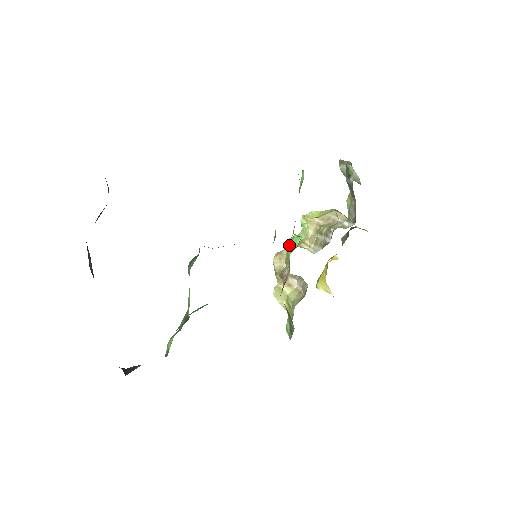
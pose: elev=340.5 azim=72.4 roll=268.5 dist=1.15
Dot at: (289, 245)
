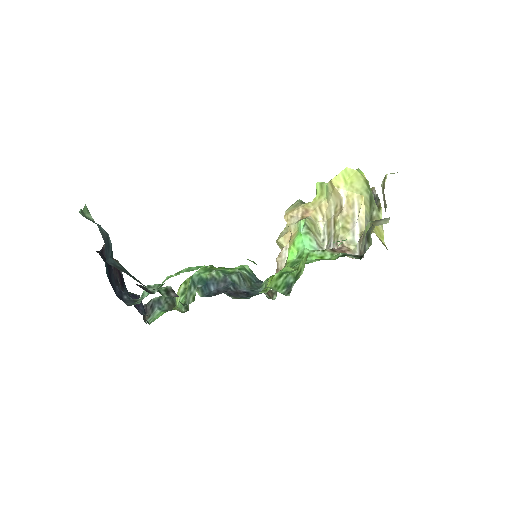
Dot at: (298, 228)
